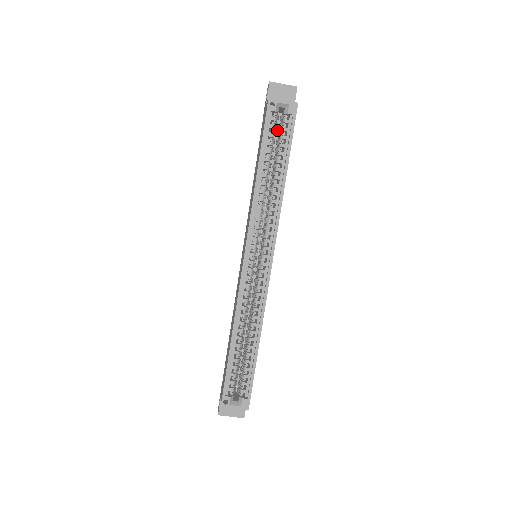
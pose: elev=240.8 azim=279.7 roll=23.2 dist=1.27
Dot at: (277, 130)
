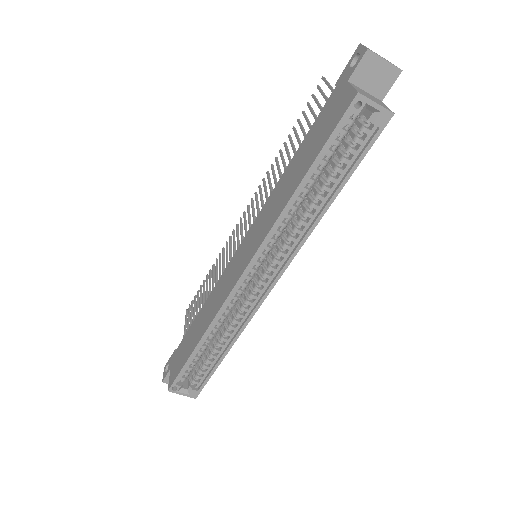
Dot at: (346, 123)
